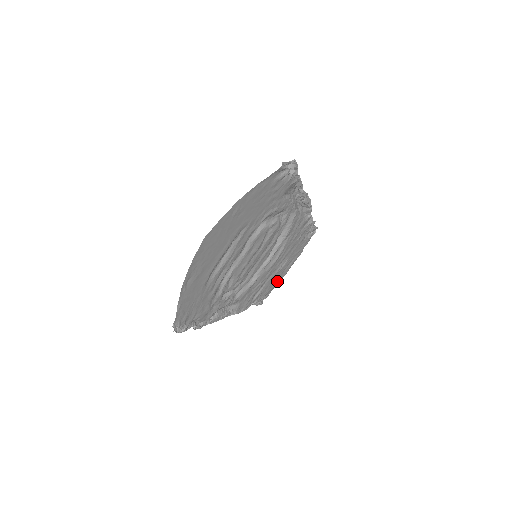
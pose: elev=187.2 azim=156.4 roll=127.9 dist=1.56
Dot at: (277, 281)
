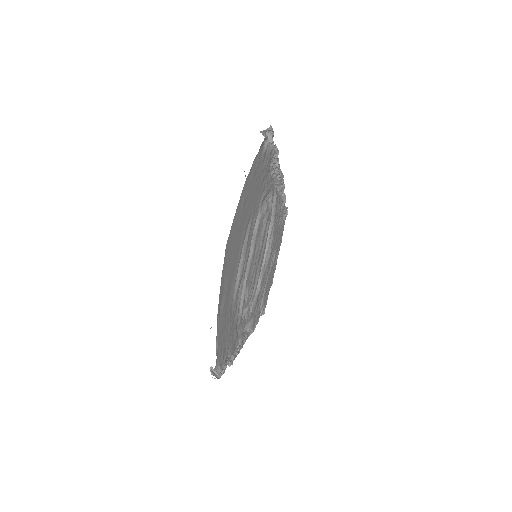
Dot at: (271, 280)
